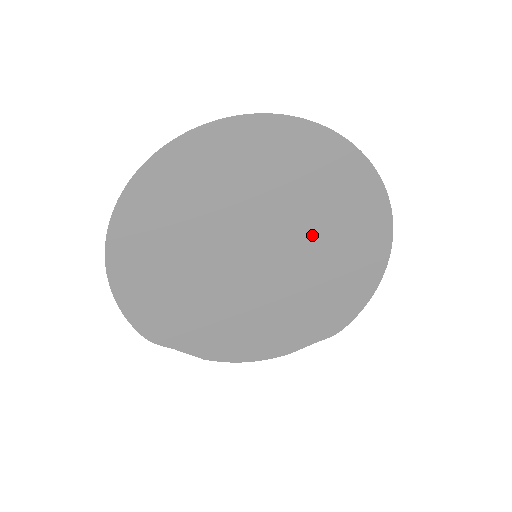
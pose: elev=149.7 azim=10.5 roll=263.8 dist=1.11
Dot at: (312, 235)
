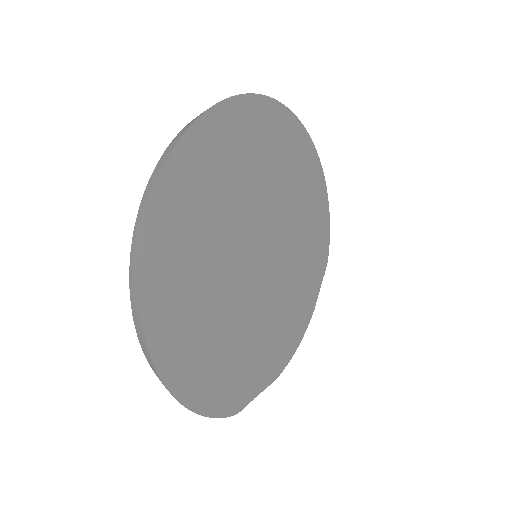
Dot at: (279, 199)
